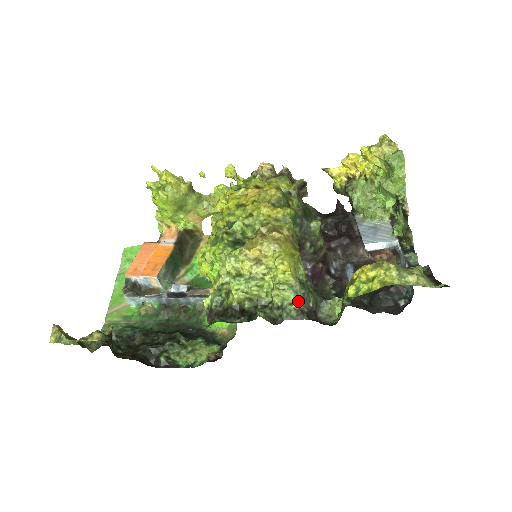
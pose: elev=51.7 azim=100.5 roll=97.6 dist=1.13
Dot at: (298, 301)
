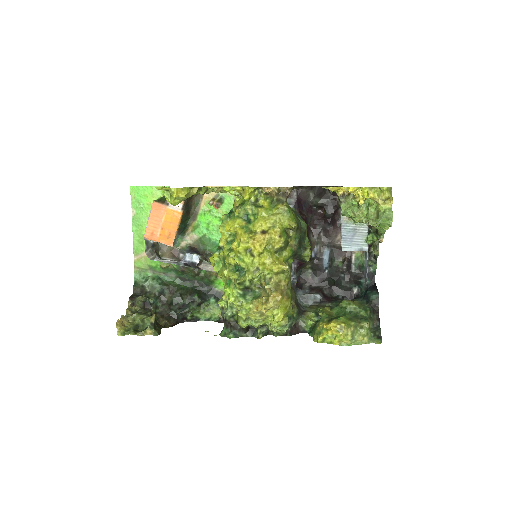
Dot at: (285, 332)
